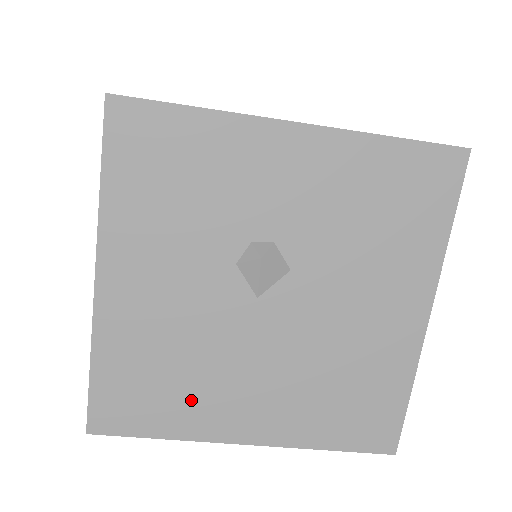
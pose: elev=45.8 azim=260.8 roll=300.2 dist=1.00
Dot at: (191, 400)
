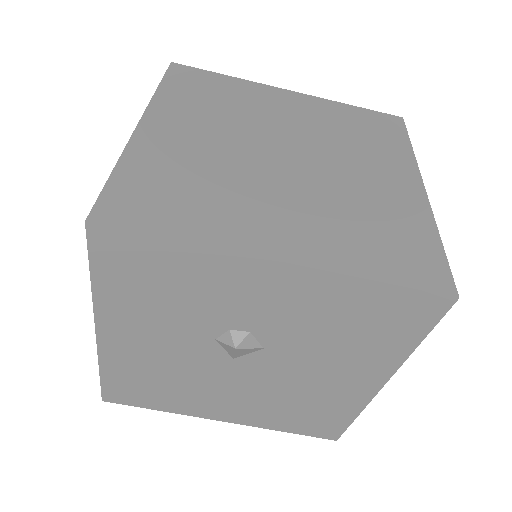
Dot at: (179, 398)
